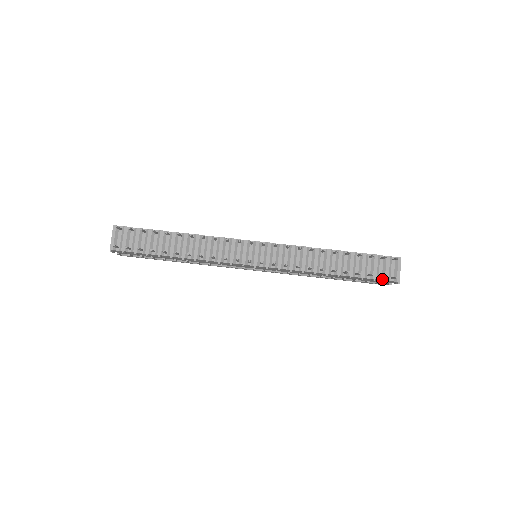
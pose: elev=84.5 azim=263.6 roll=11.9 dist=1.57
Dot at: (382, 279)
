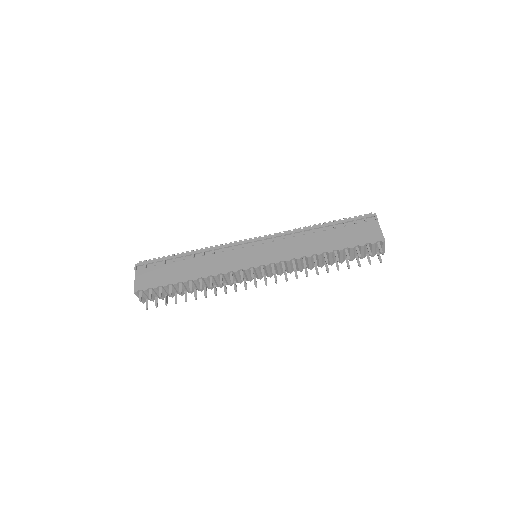
Dot at: occluded
